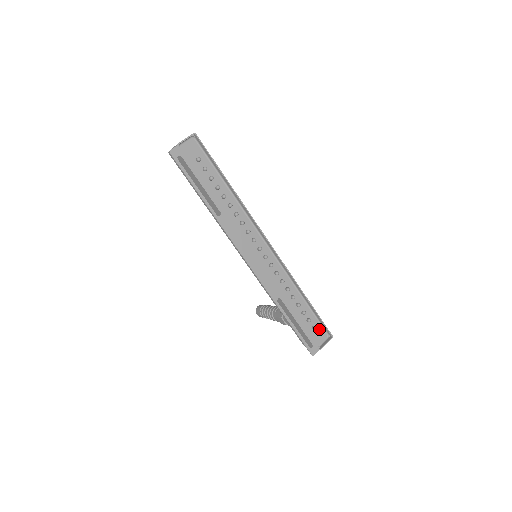
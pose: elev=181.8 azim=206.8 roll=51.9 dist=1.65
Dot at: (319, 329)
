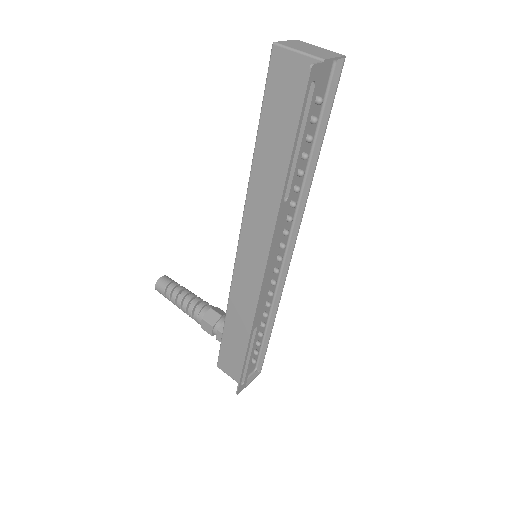
Dot at: occluded
